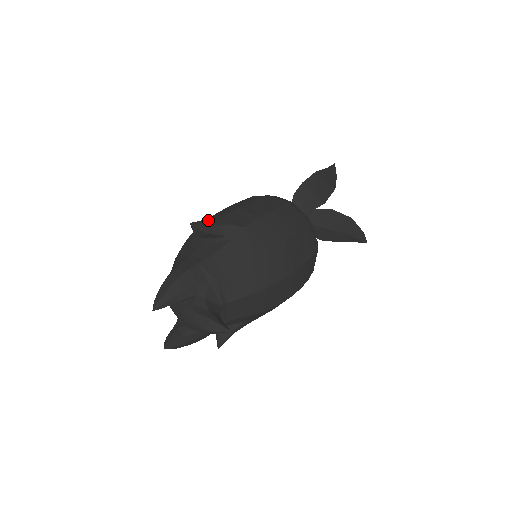
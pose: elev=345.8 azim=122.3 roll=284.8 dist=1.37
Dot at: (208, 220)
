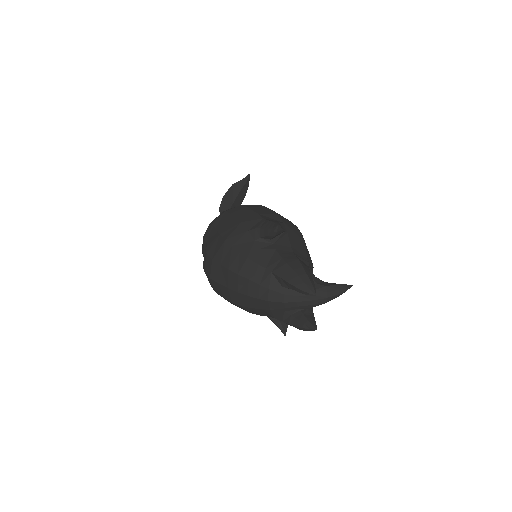
Dot at: (273, 222)
